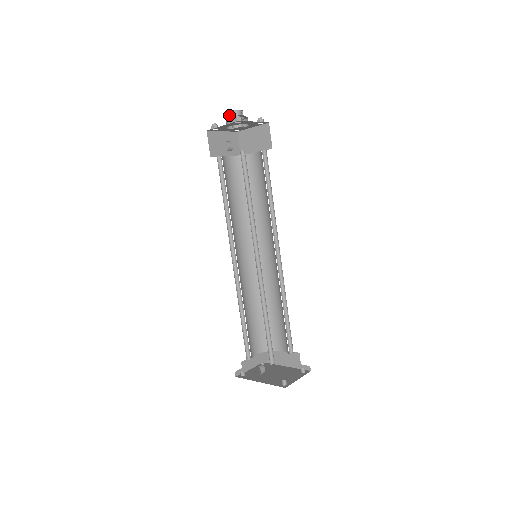
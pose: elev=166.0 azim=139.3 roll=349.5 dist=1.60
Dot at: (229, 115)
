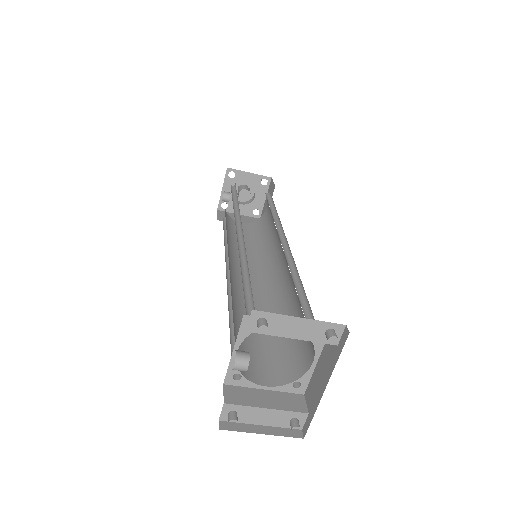
Dot at: (238, 195)
